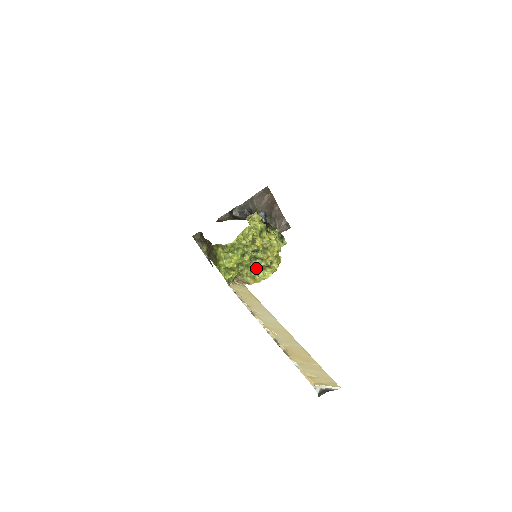
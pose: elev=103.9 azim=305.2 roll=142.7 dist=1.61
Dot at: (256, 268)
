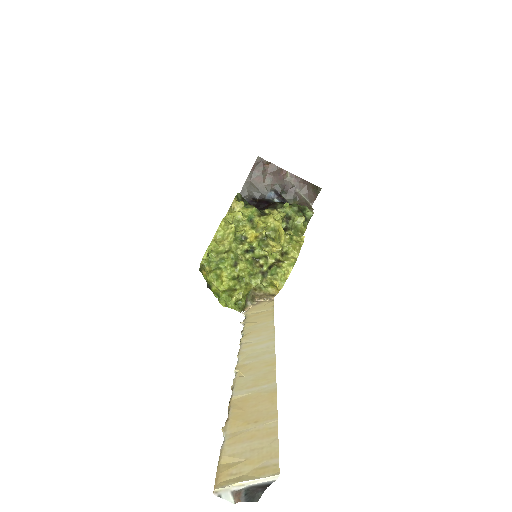
Dot at: (269, 271)
